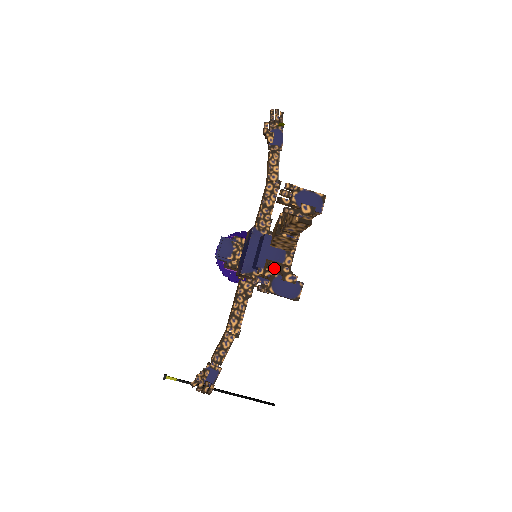
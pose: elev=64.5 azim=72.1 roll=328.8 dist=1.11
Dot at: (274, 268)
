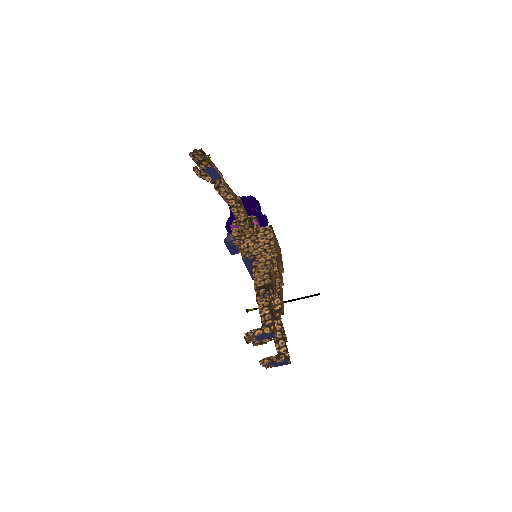
Dot at: (267, 362)
